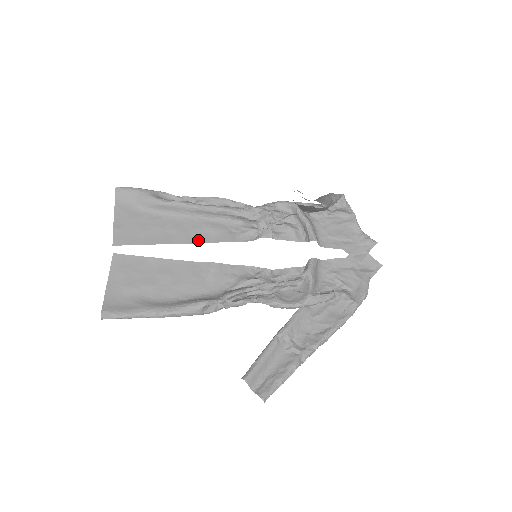
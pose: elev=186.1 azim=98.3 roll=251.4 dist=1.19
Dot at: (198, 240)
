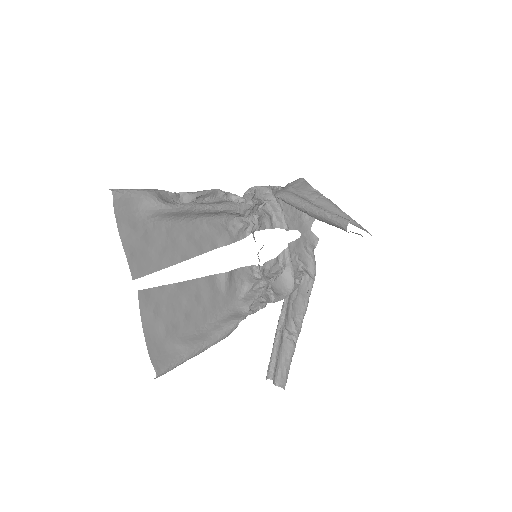
Dot at: (206, 248)
